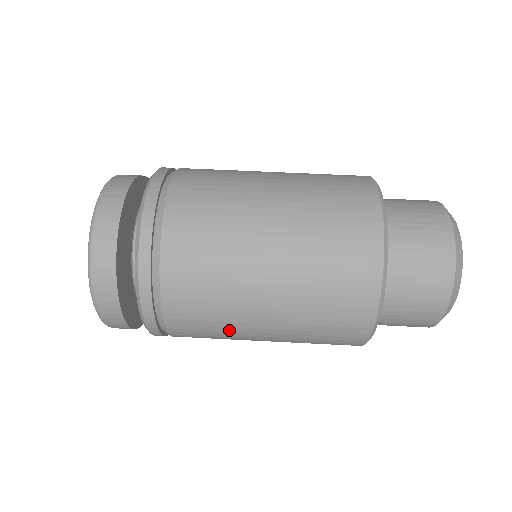
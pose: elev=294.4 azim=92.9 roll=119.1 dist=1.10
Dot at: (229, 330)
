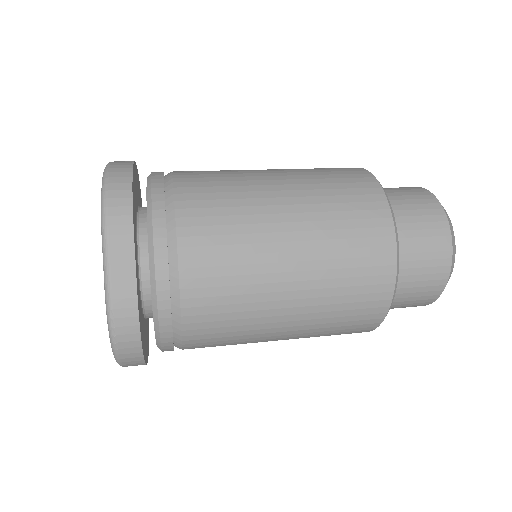
Dot at: (242, 191)
